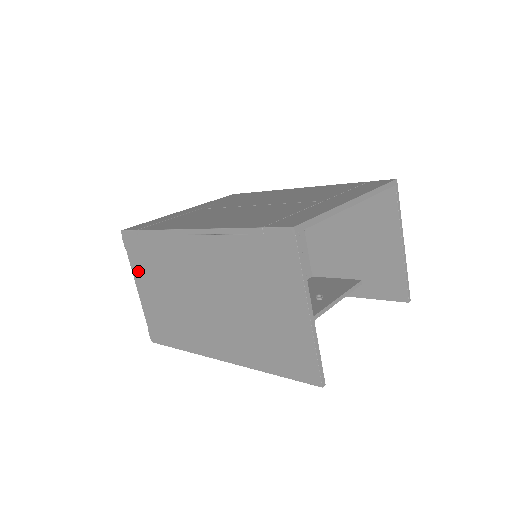
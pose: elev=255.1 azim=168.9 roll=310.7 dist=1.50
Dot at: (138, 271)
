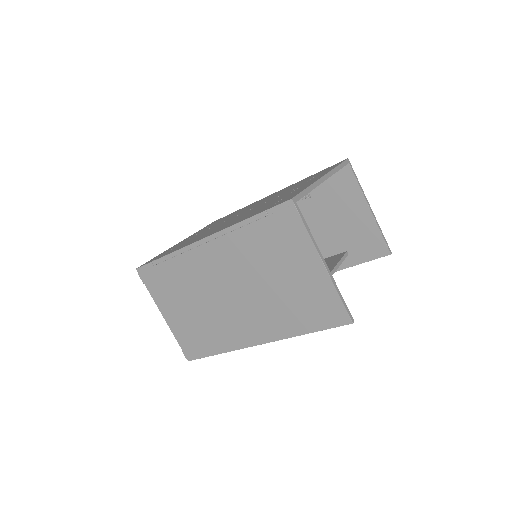
Dot at: (161, 299)
